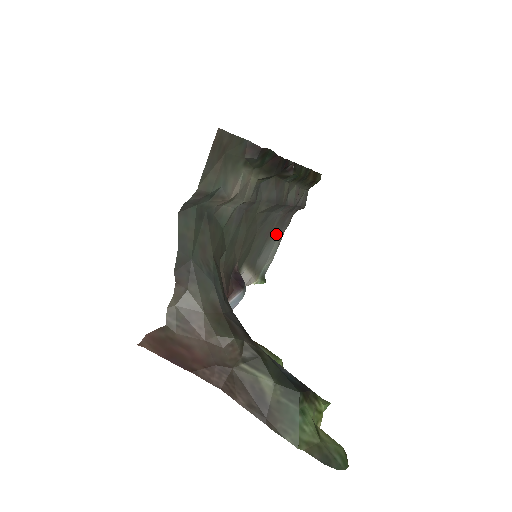
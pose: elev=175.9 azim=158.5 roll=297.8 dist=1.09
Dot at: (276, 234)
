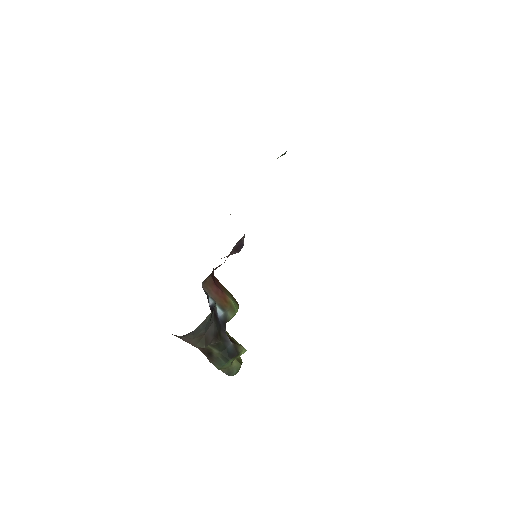
Dot at: occluded
